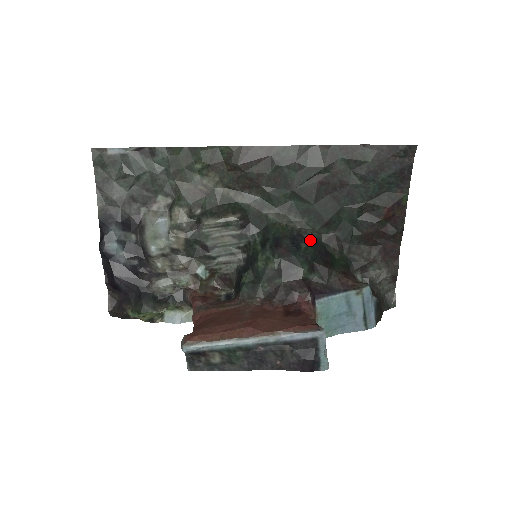
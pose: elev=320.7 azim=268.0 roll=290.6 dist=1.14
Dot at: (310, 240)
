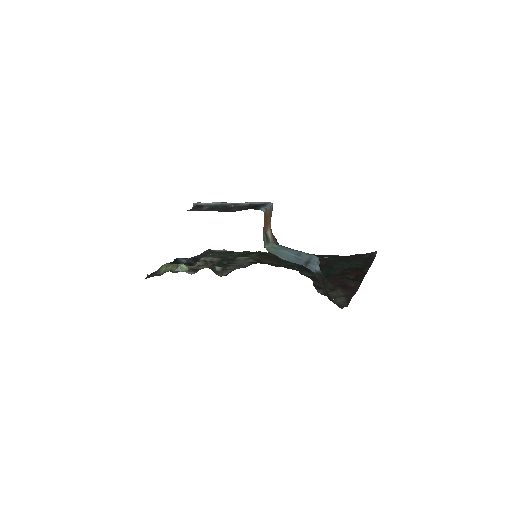
Dot at: occluded
